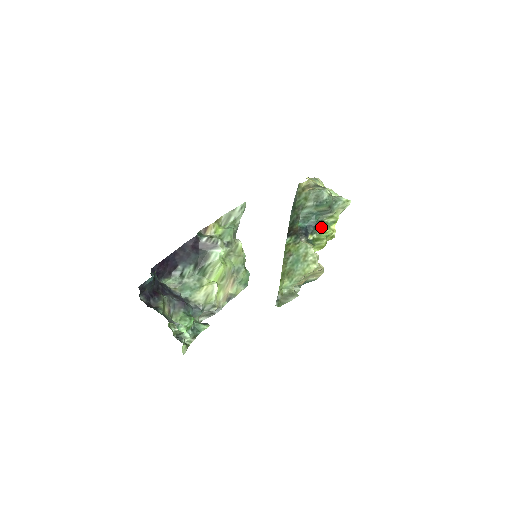
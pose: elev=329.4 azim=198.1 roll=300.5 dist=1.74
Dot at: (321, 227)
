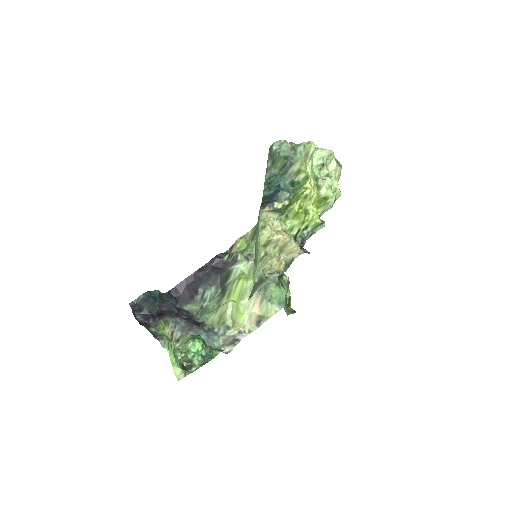
Dot at: (294, 190)
